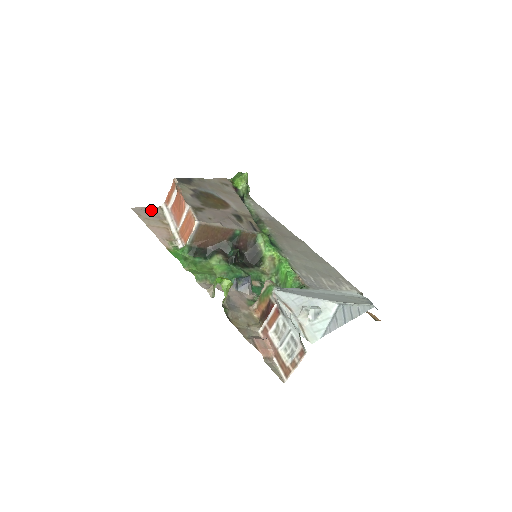
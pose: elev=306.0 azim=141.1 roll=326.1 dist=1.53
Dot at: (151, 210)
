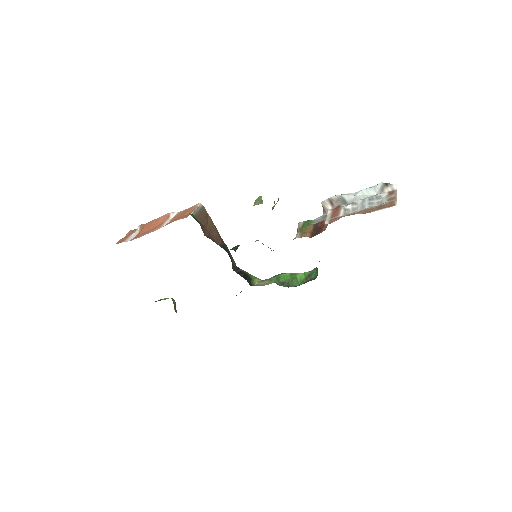
Dot at: occluded
